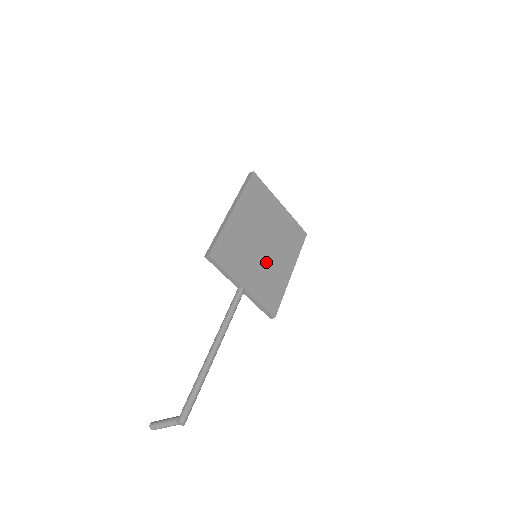
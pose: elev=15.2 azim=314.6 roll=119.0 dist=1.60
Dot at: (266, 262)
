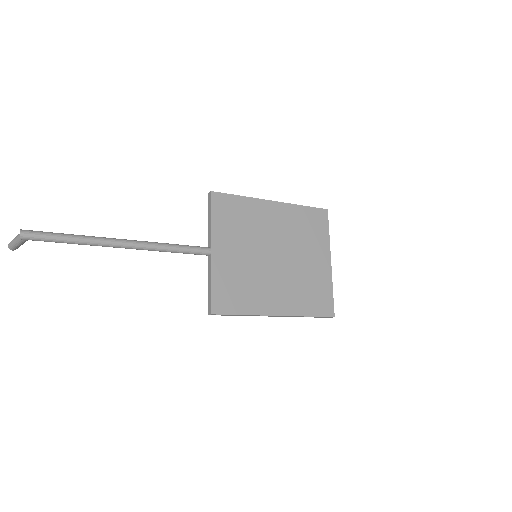
Dot at: (259, 269)
